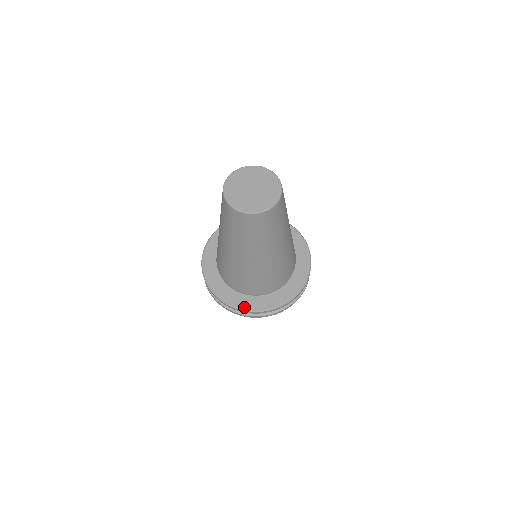
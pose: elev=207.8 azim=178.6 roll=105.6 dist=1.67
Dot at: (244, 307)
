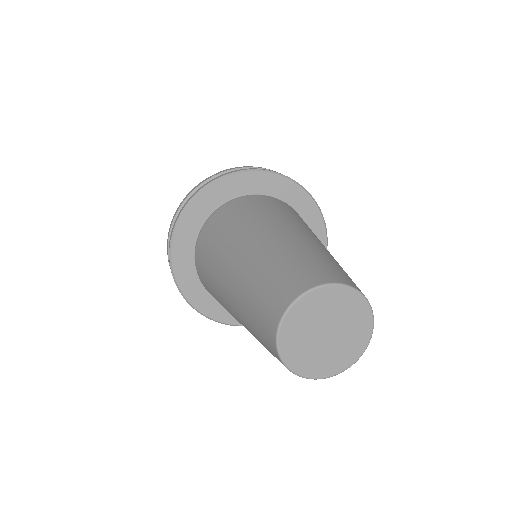
Dot at: occluded
